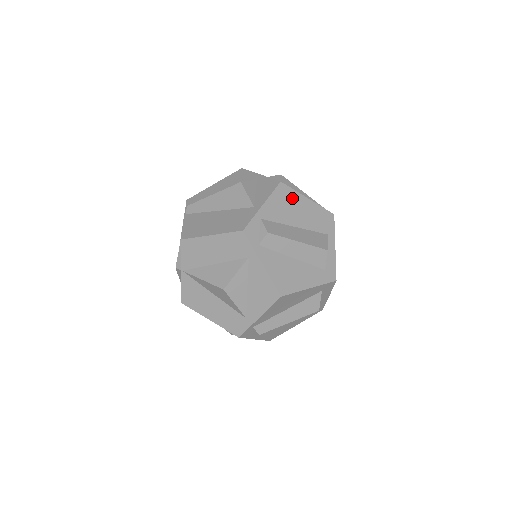
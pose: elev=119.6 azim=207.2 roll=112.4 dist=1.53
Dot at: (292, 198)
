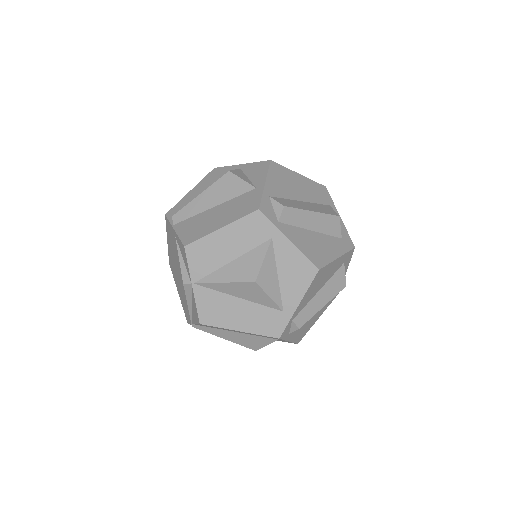
Dot at: (286, 175)
